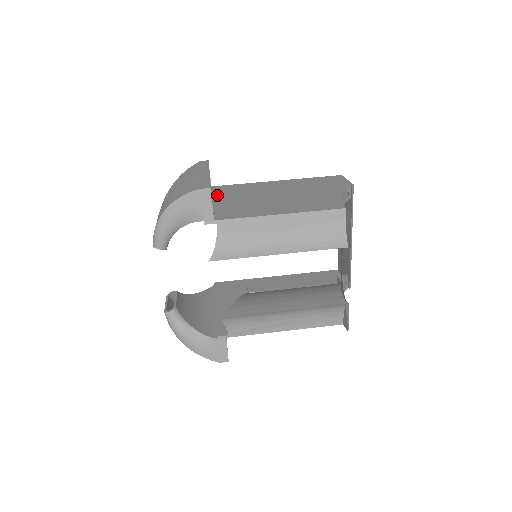
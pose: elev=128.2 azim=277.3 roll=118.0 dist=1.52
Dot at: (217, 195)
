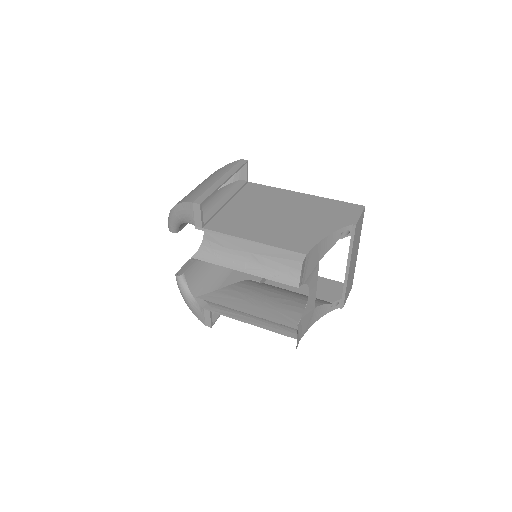
Dot at: (239, 196)
